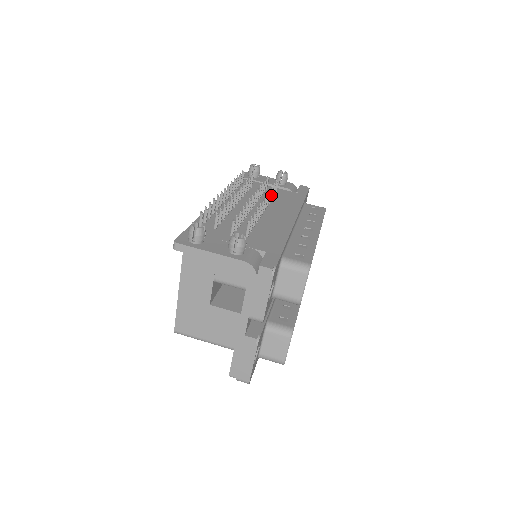
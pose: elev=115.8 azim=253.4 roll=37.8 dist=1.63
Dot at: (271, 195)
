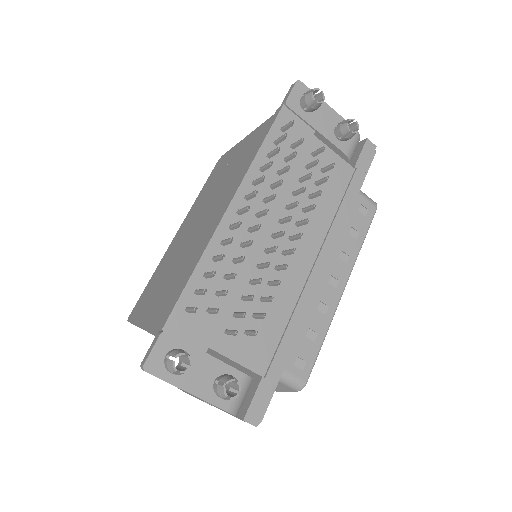
Dot at: (312, 207)
